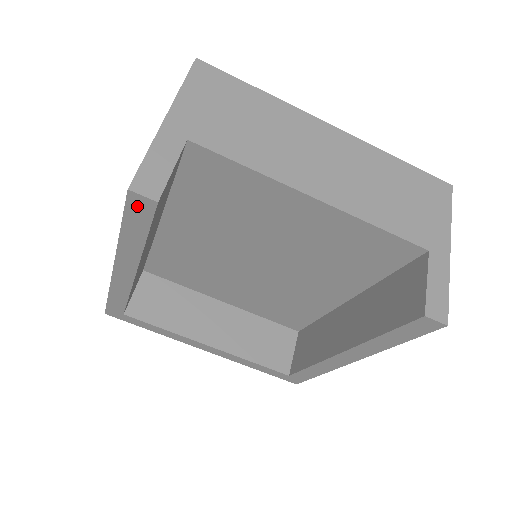
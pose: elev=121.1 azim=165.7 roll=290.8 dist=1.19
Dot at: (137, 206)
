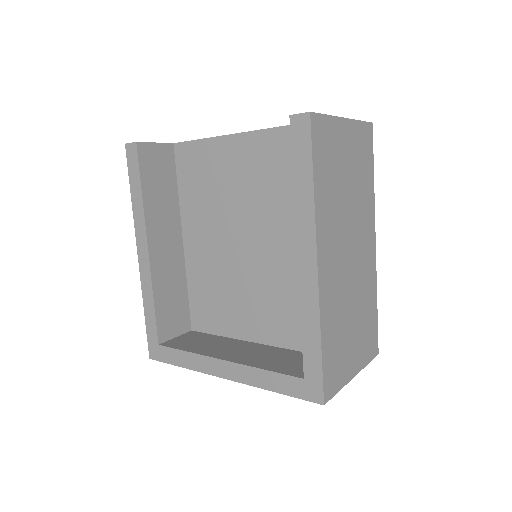
Dot at: (131, 156)
